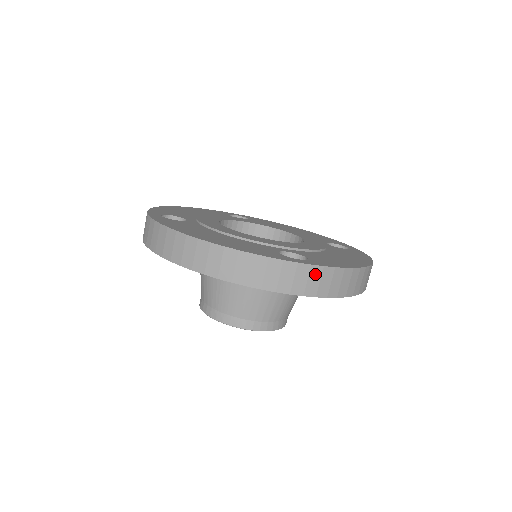
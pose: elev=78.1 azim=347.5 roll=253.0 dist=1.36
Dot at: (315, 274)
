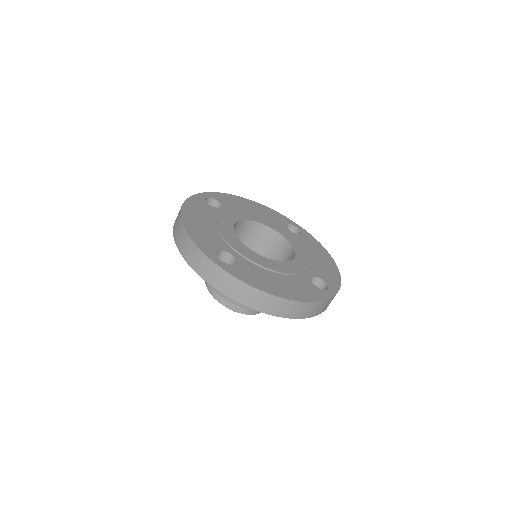
Dot at: occluded
